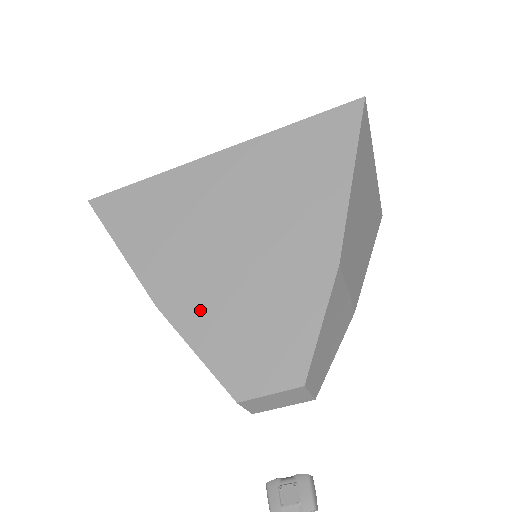
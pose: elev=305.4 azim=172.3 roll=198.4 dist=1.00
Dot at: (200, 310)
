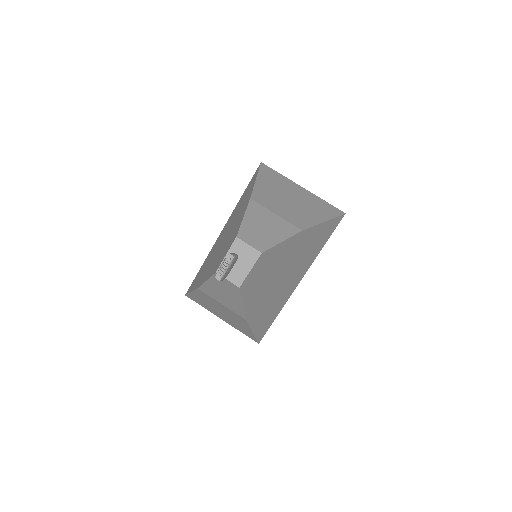
Dot at: occluded
